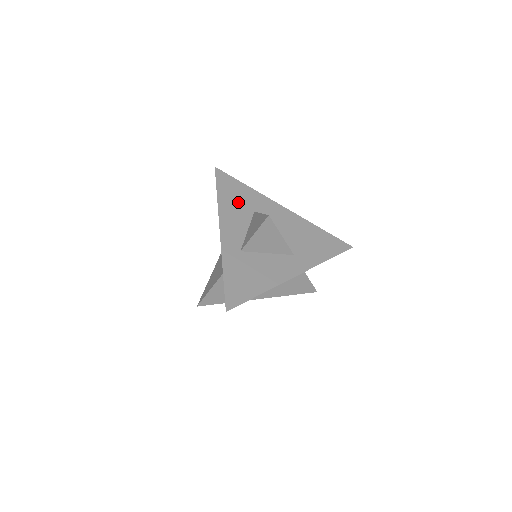
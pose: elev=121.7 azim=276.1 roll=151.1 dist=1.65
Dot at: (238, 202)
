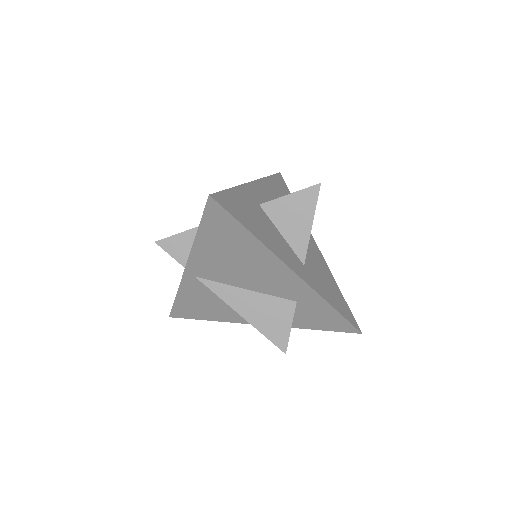
Dot at: occluded
